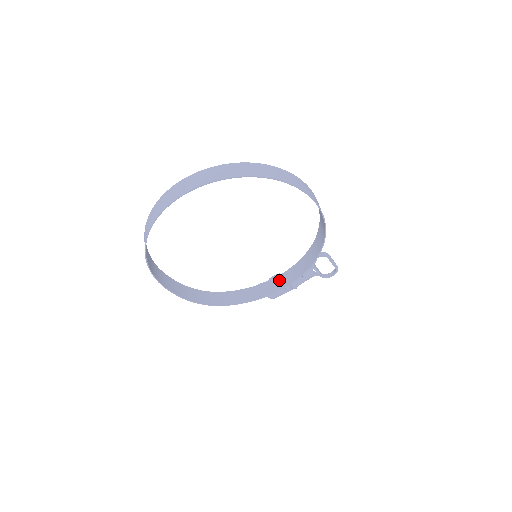
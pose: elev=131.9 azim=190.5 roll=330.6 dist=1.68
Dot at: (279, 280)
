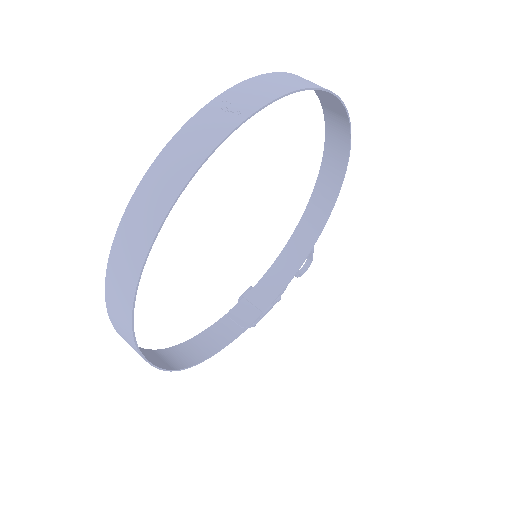
Dot at: (257, 295)
